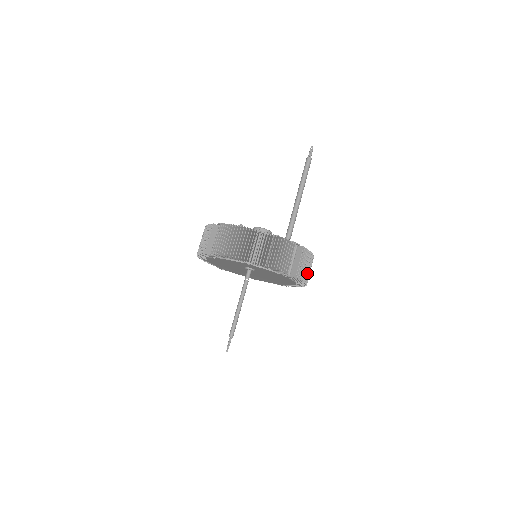
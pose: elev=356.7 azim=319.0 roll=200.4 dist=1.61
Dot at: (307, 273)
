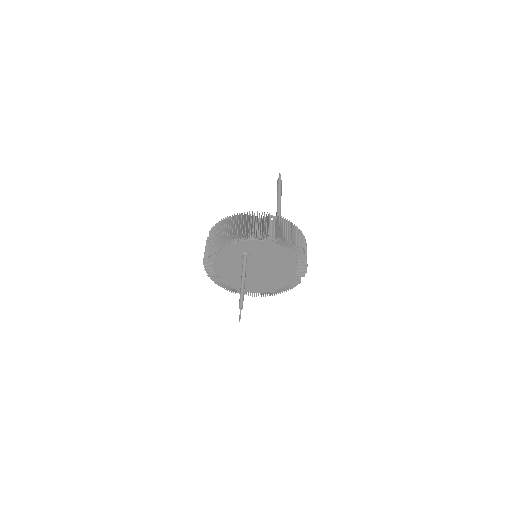
Dot at: (294, 238)
